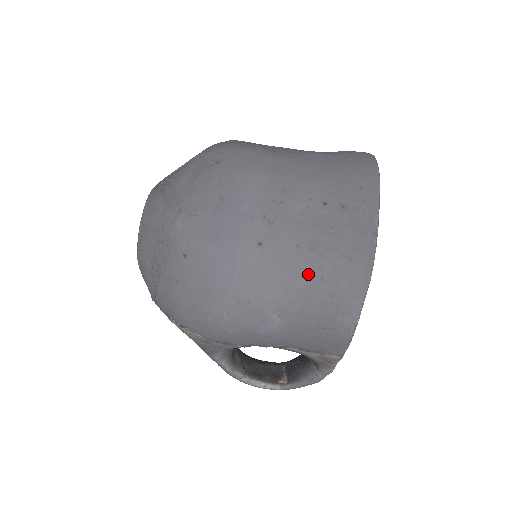
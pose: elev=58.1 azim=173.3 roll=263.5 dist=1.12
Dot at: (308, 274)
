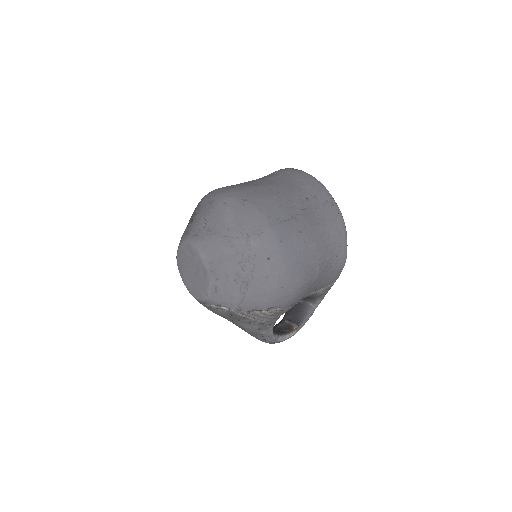
Dot at: (323, 238)
